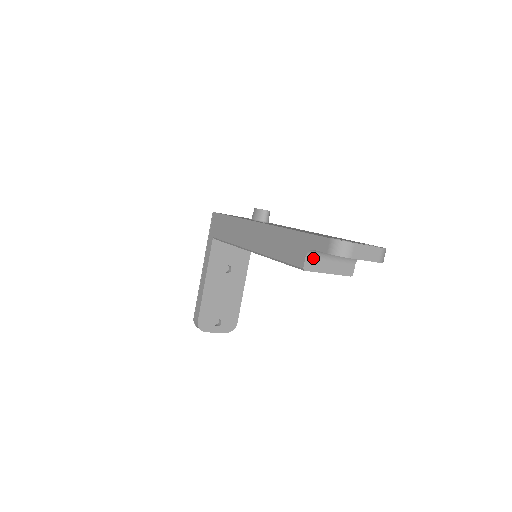
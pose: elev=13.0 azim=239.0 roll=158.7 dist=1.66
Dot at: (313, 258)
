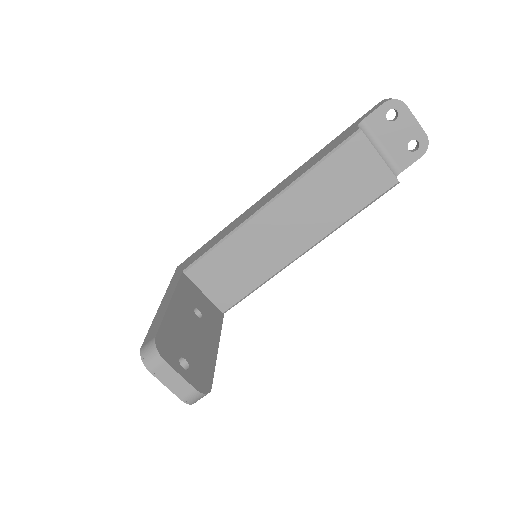
Dot at: occluded
